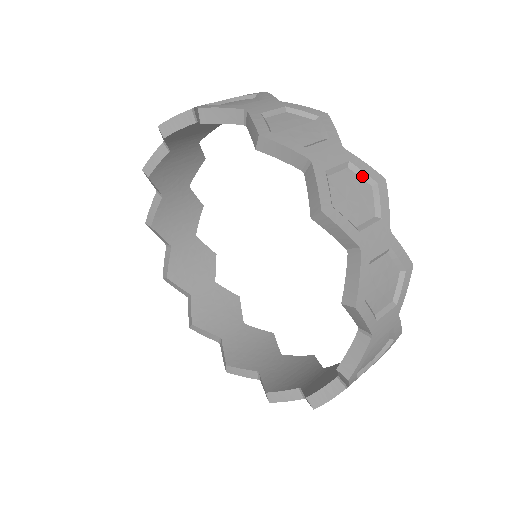
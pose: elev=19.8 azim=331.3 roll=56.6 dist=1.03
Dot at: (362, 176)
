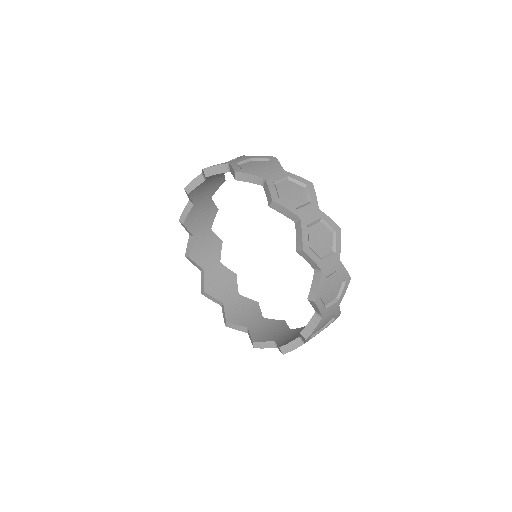
Dot at: (341, 277)
